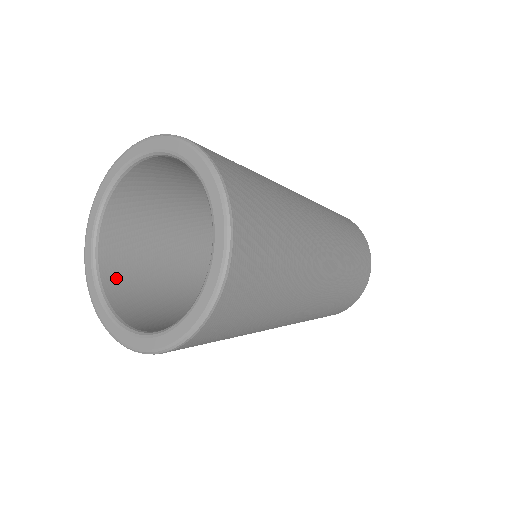
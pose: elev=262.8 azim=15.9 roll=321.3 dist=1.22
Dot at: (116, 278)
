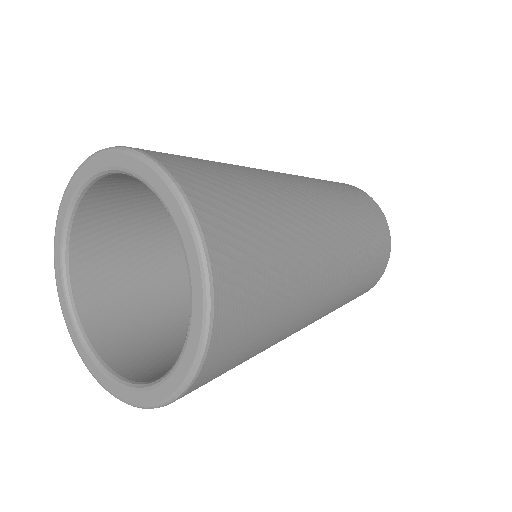
Dot at: (126, 358)
